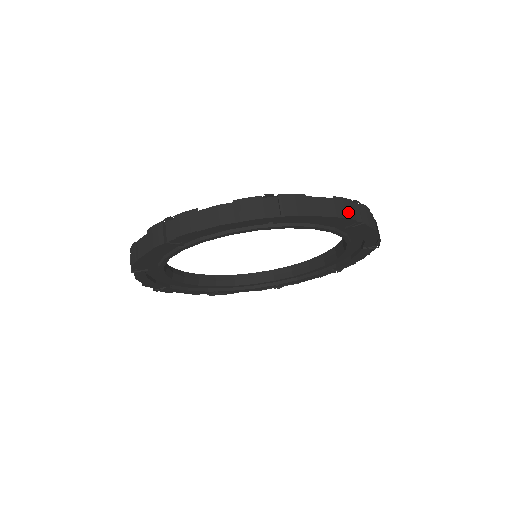
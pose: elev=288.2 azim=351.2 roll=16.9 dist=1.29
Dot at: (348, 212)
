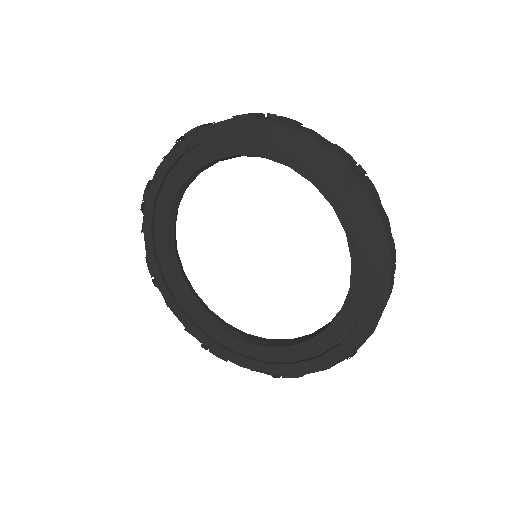
Dot at: (247, 114)
